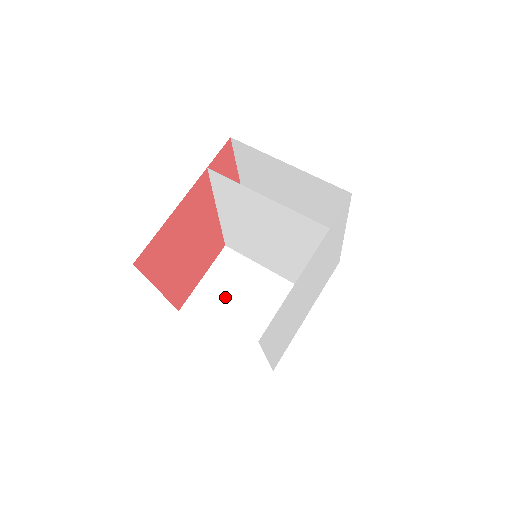
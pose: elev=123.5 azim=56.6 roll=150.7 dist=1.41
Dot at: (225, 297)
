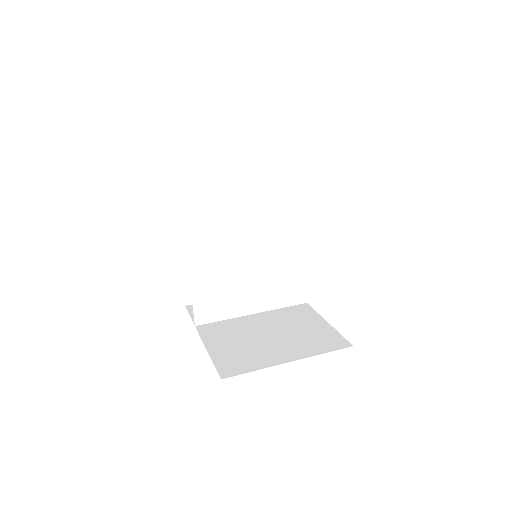
Dot at: (246, 345)
